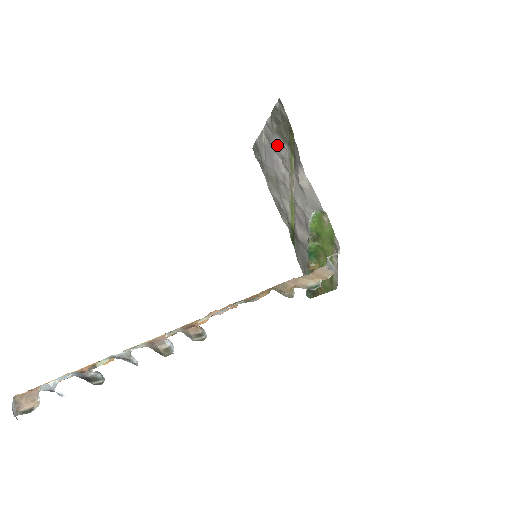
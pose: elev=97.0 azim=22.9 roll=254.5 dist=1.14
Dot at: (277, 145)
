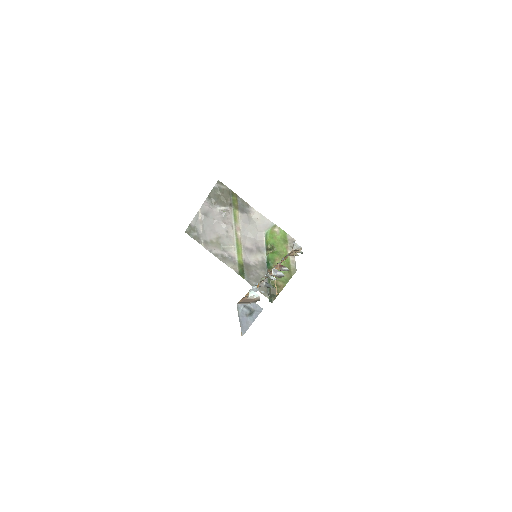
Dot at: (217, 212)
